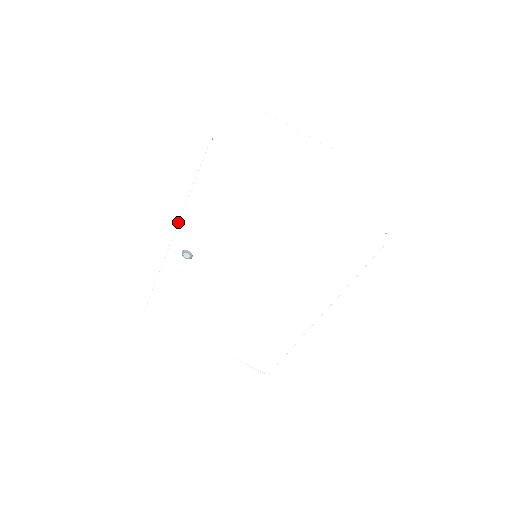
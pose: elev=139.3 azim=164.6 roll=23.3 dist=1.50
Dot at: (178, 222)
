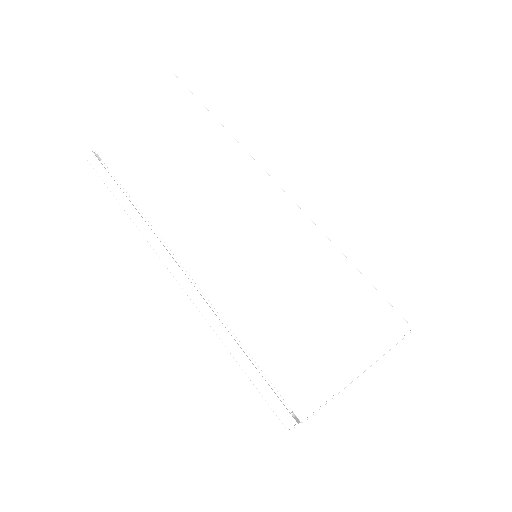
Dot at: (200, 312)
